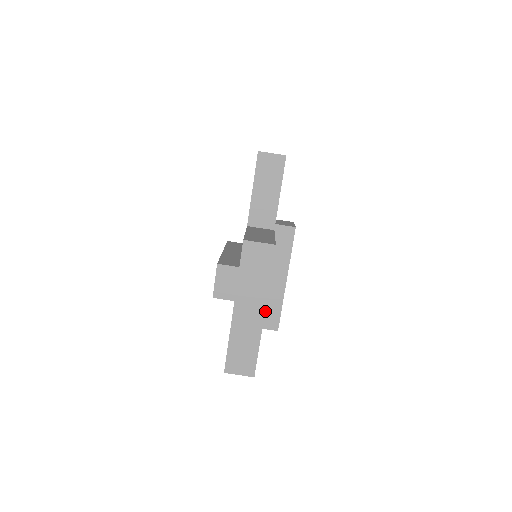
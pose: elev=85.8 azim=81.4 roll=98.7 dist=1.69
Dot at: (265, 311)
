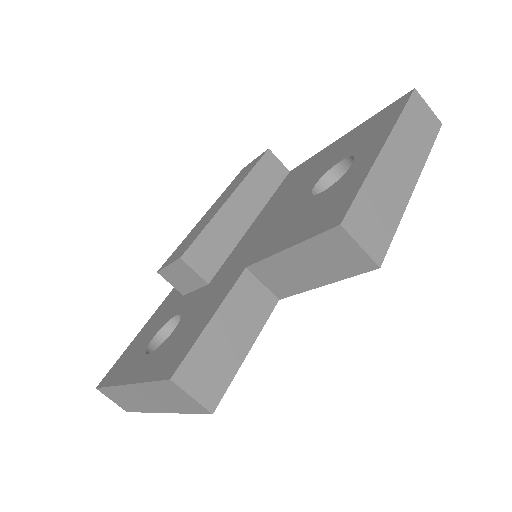
Dot at: occluded
